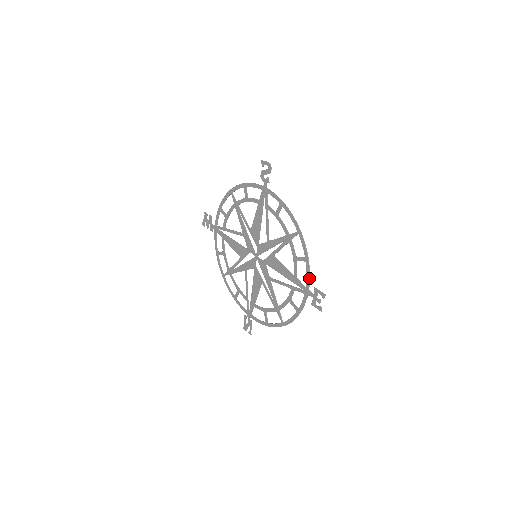
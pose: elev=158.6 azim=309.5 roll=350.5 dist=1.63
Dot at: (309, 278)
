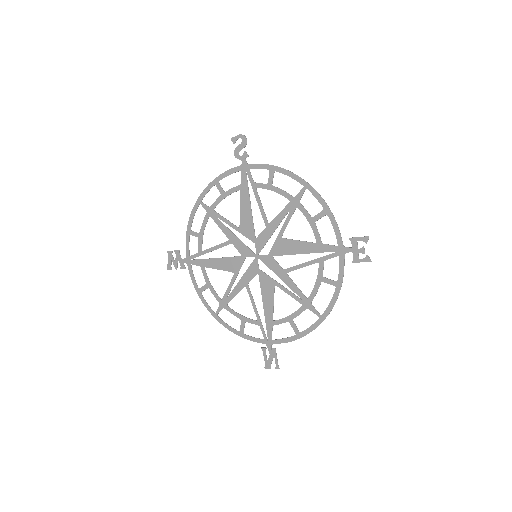
Dot at: (339, 231)
